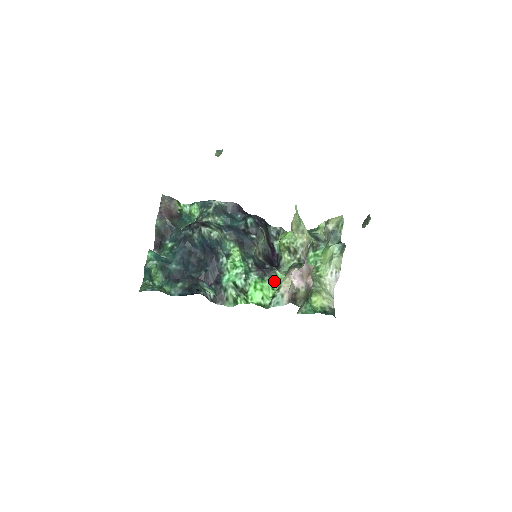
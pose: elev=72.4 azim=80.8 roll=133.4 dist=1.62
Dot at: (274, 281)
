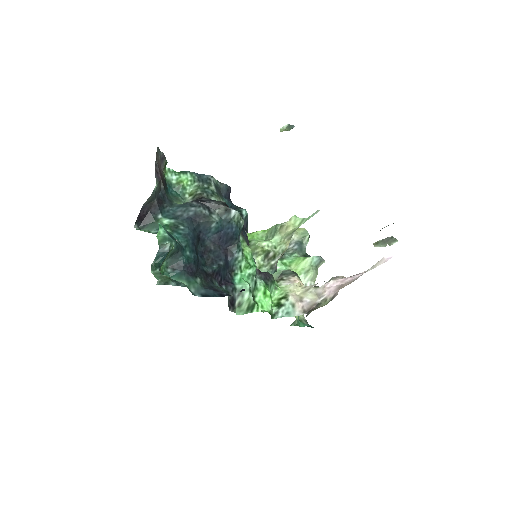
Dot at: (272, 288)
